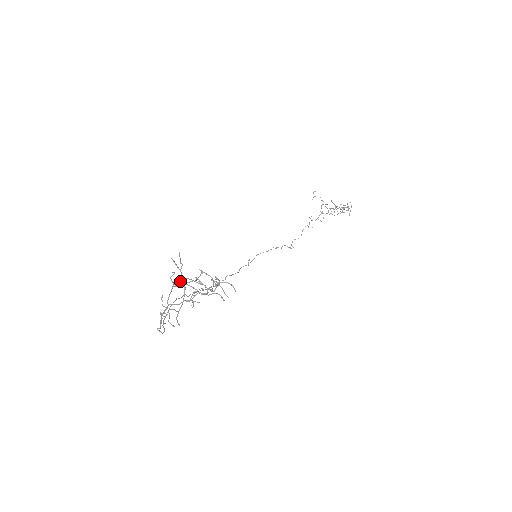
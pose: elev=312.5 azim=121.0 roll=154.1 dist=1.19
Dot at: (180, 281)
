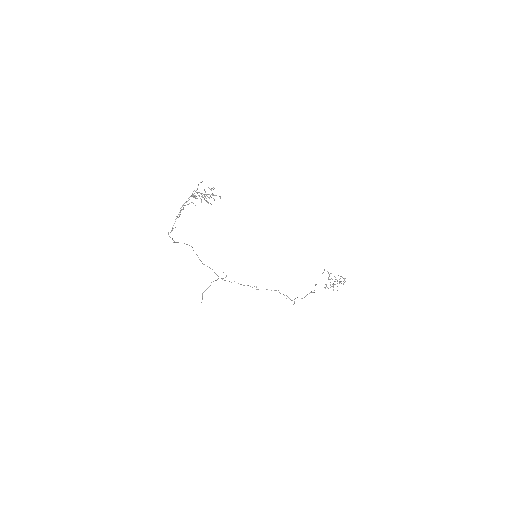
Dot at: (195, 191)
